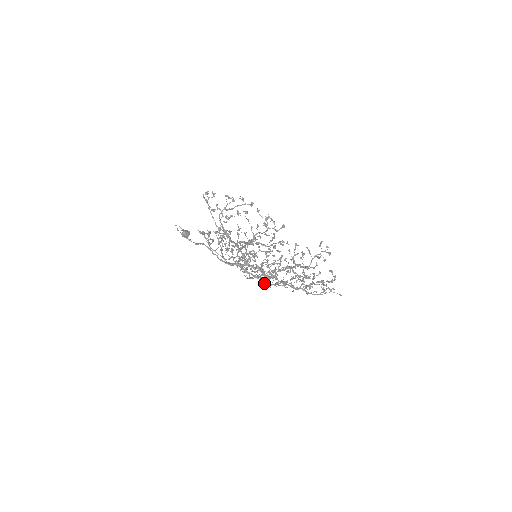
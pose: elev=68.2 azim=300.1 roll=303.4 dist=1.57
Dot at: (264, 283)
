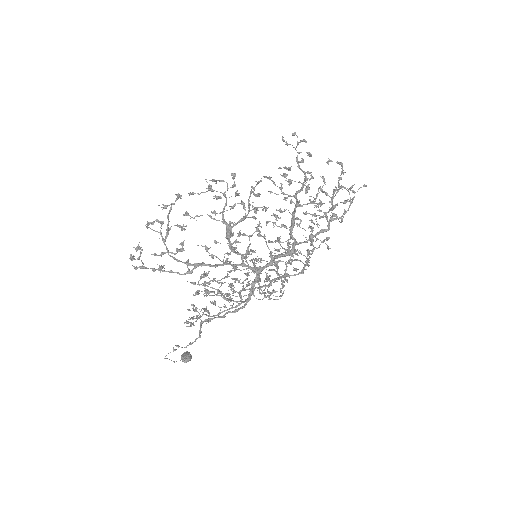
Dot at: (298, 273)
